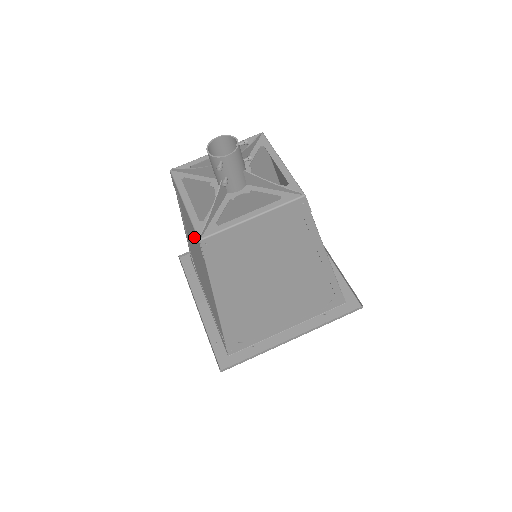
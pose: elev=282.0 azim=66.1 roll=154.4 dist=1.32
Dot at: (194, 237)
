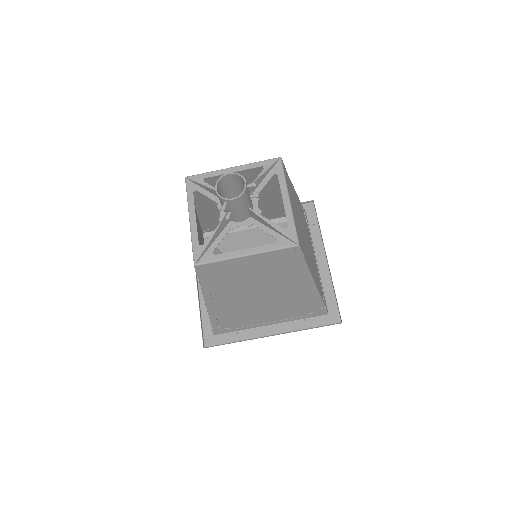
Dot at: occluded
